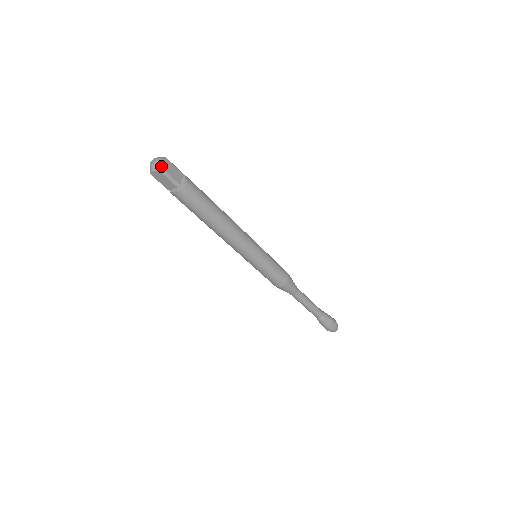
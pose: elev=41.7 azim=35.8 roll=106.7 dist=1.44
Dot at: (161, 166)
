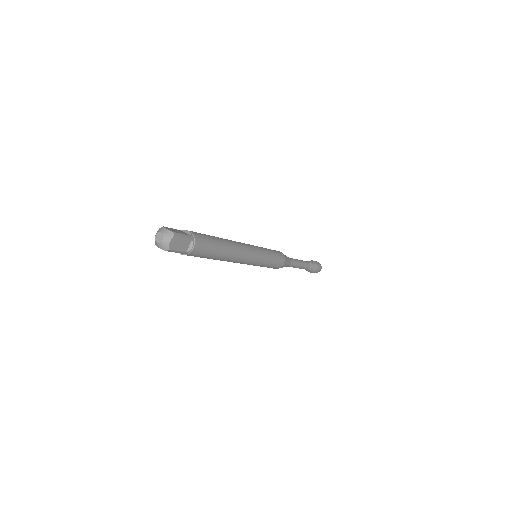
Dot at: (168, 247)
